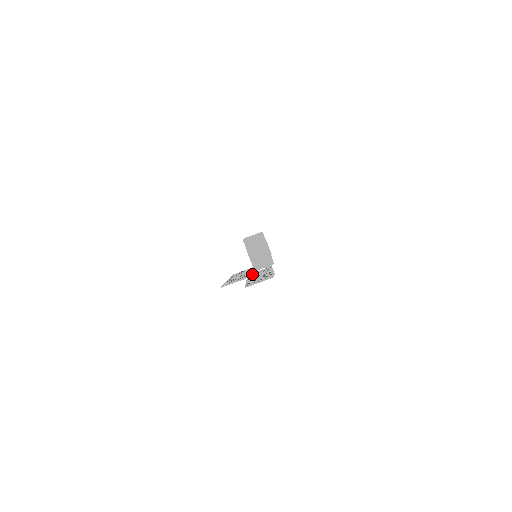
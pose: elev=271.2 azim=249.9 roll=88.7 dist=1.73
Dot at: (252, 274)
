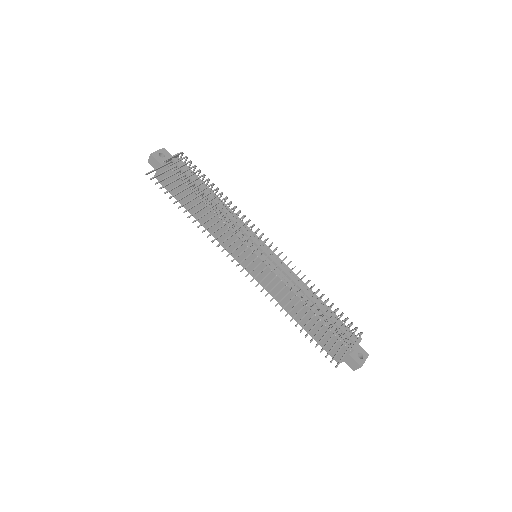
Dot at: (172, 168)
